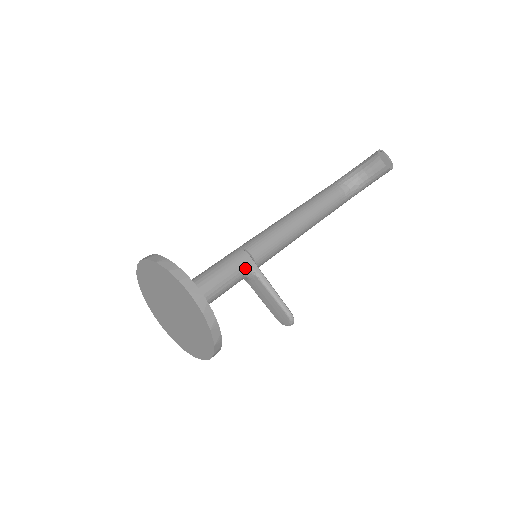
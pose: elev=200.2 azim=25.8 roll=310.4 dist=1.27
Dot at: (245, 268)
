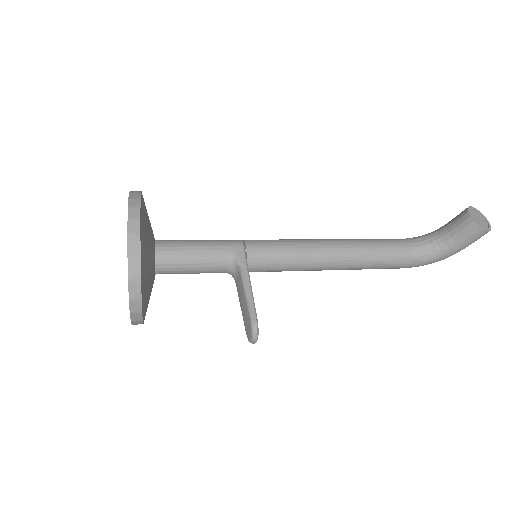
Dot at: (230, 253)
